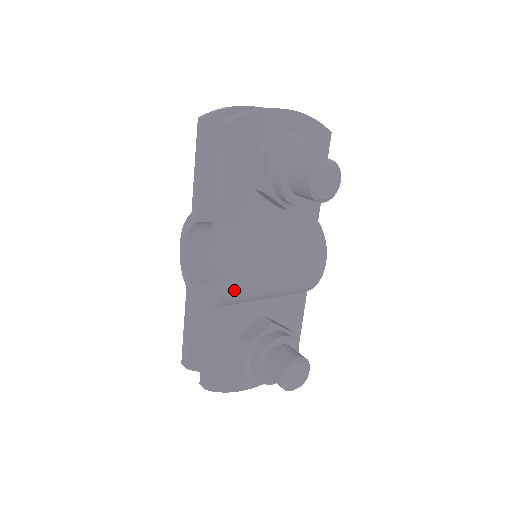
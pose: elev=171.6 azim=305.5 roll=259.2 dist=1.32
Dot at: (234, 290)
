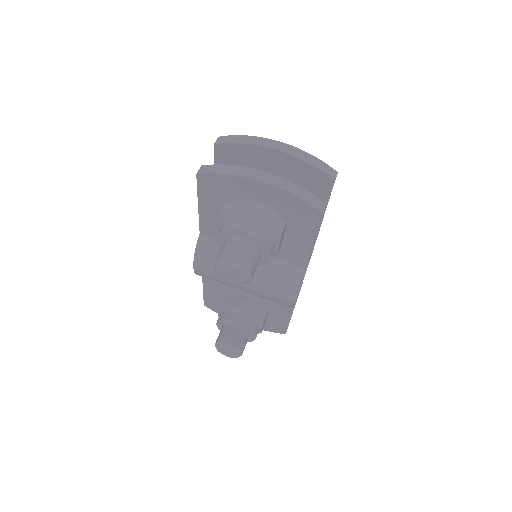
Dot at: (204, 276)
